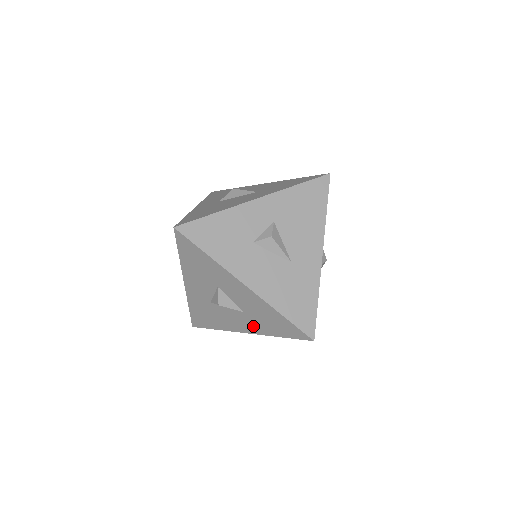
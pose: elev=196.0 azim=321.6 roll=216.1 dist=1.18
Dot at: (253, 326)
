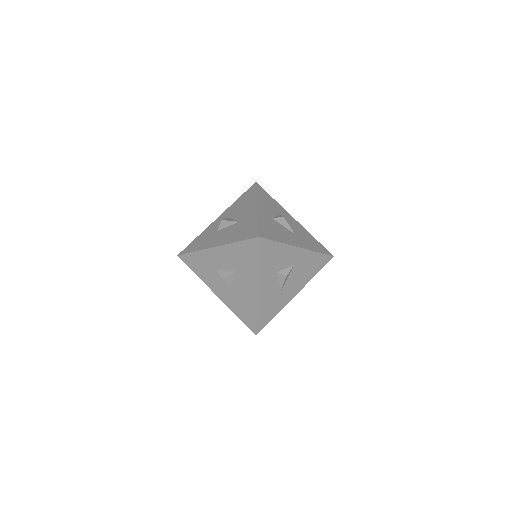
Dot at: (249, 277)
